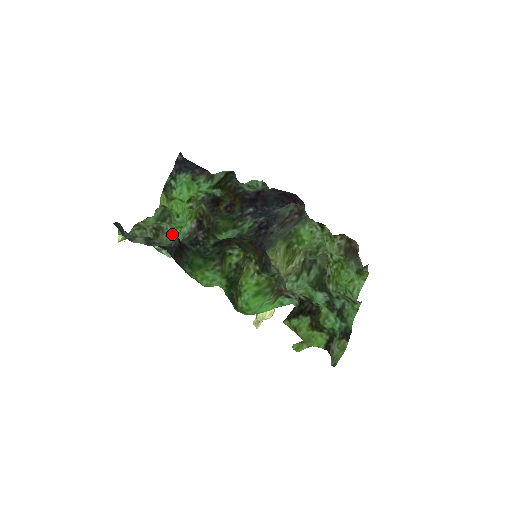
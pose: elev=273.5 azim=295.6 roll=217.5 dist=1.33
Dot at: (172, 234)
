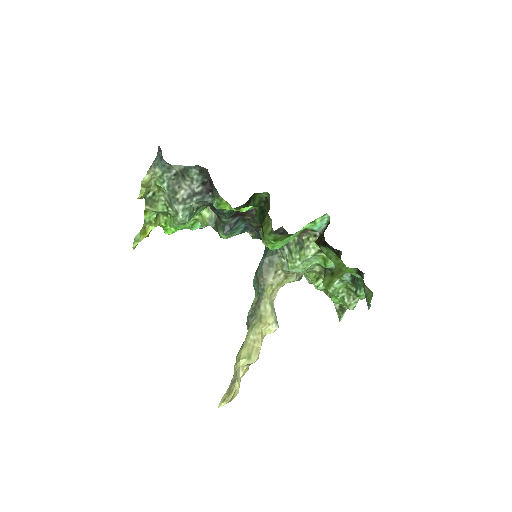
Dot at: occluded
